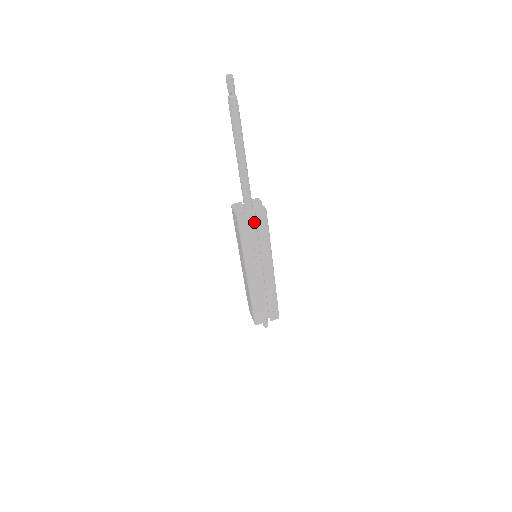
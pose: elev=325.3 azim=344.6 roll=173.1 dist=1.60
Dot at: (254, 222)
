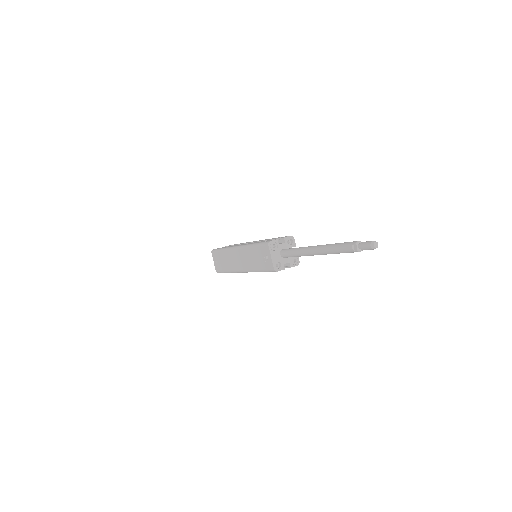
Dot at: occluded
